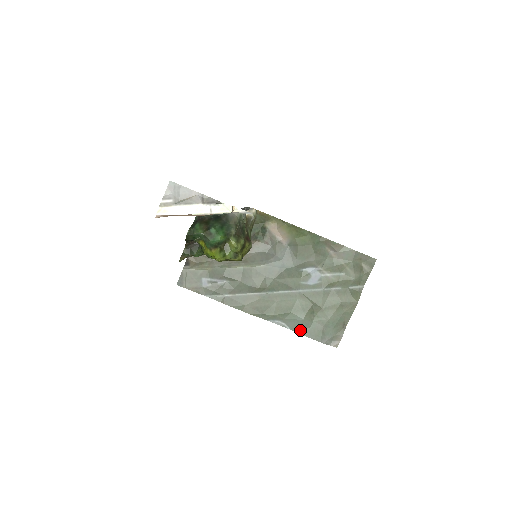
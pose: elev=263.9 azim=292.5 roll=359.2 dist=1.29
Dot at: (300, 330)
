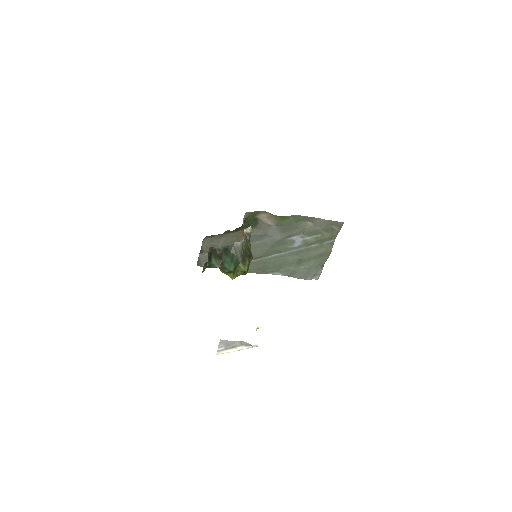
Dot at: (291, 275)
